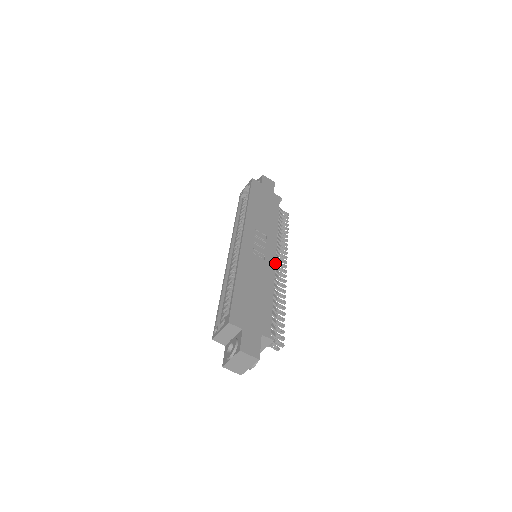
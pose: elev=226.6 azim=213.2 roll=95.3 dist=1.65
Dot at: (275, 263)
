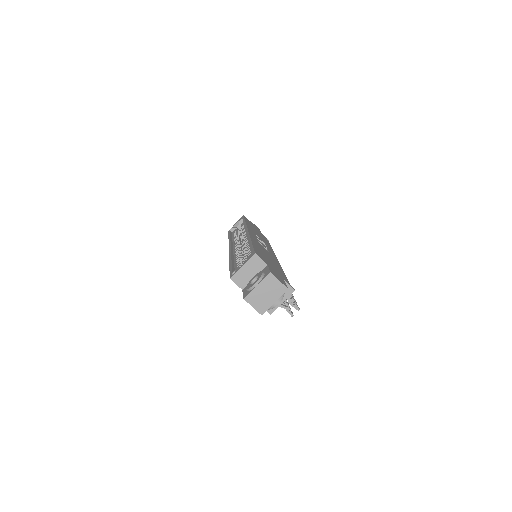
Dot at: (277, 259)
